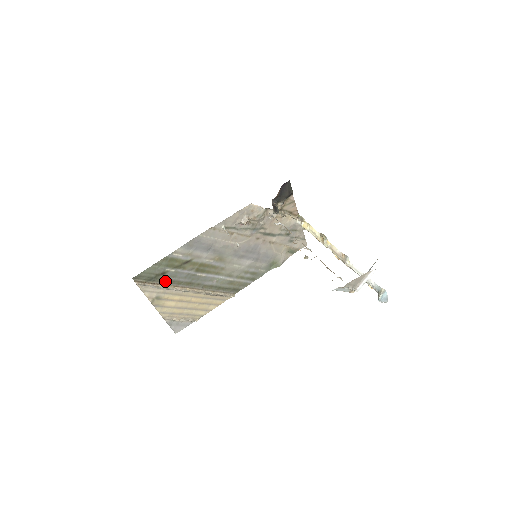
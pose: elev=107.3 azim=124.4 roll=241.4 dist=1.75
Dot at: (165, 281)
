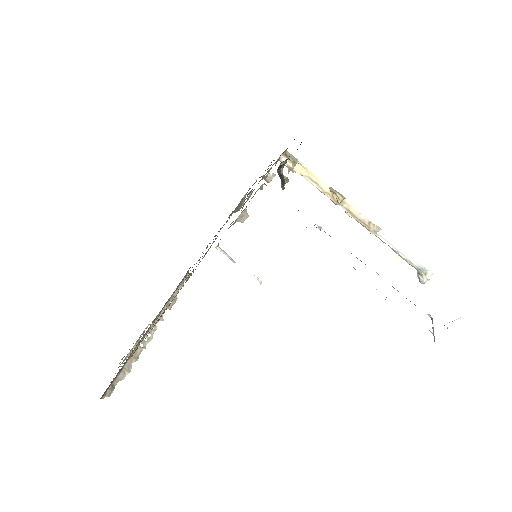
Dot at: occluded
